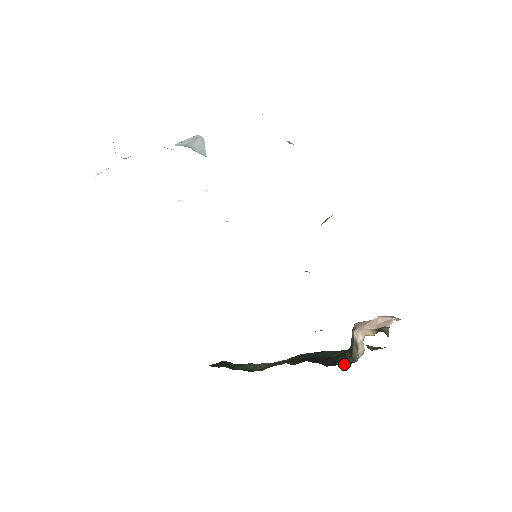
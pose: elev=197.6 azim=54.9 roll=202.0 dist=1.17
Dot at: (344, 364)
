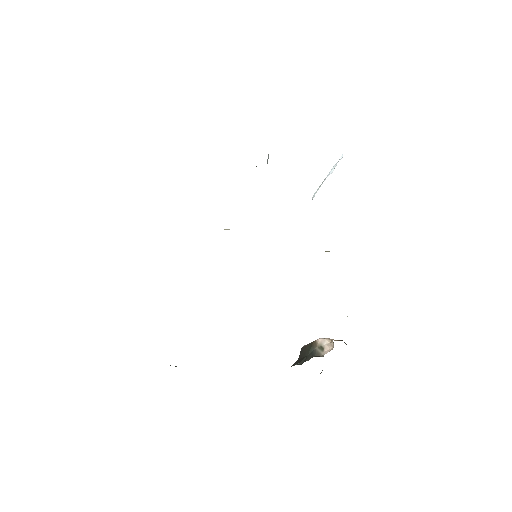
Dot at: occluded
